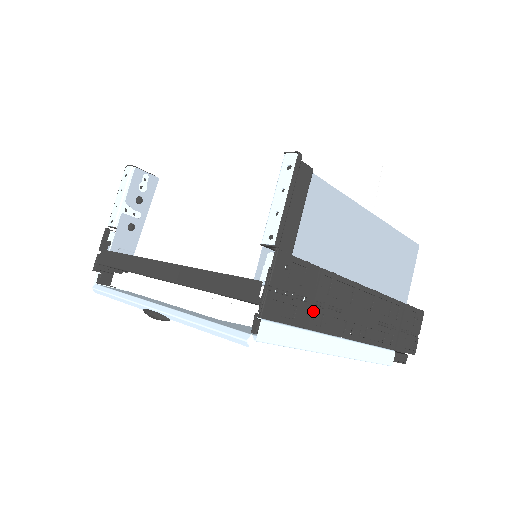
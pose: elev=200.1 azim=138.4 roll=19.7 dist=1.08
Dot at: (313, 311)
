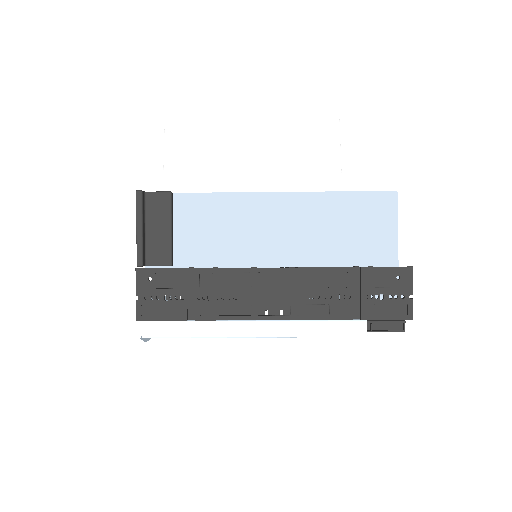
Dot at: (197, 305)
